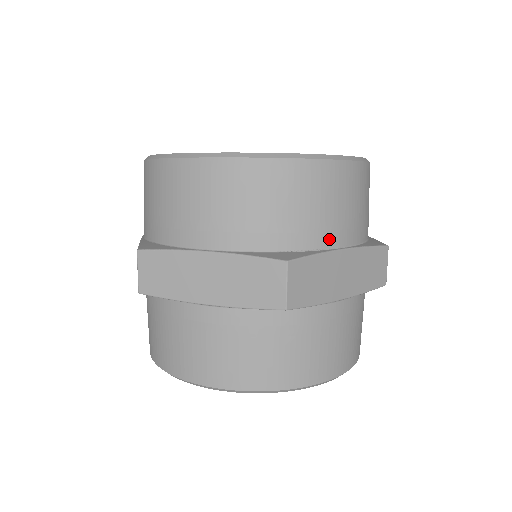
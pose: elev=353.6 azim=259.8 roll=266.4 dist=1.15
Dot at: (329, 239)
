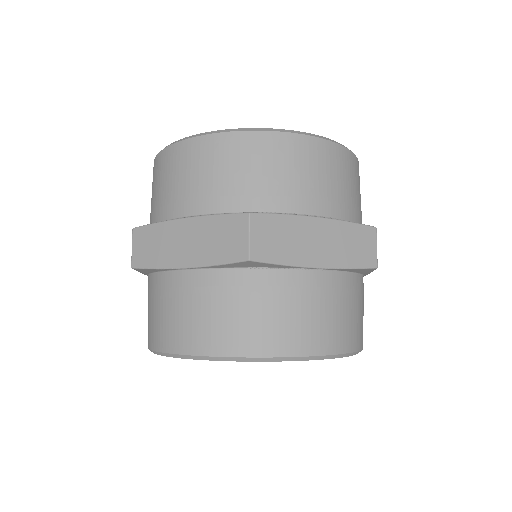
Dot at: (300, 205)
